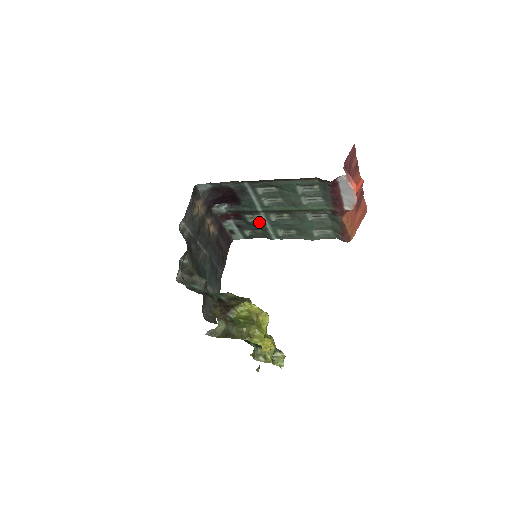
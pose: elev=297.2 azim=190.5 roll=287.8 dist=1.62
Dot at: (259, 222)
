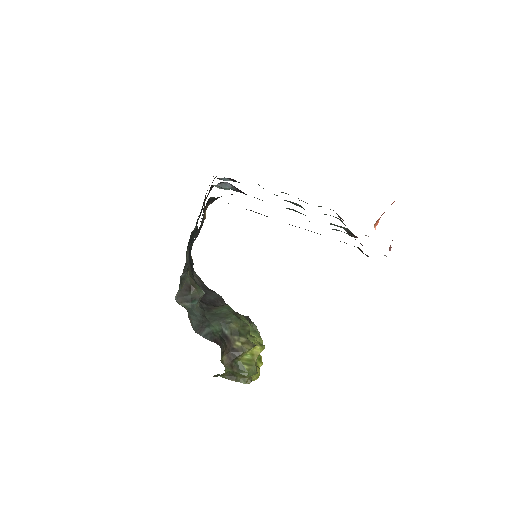
Dot at: occluded
